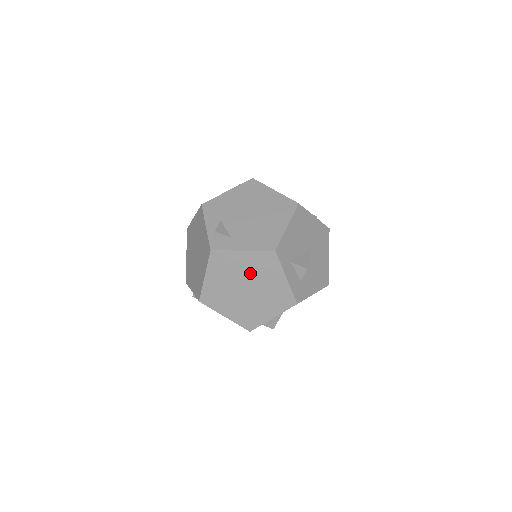
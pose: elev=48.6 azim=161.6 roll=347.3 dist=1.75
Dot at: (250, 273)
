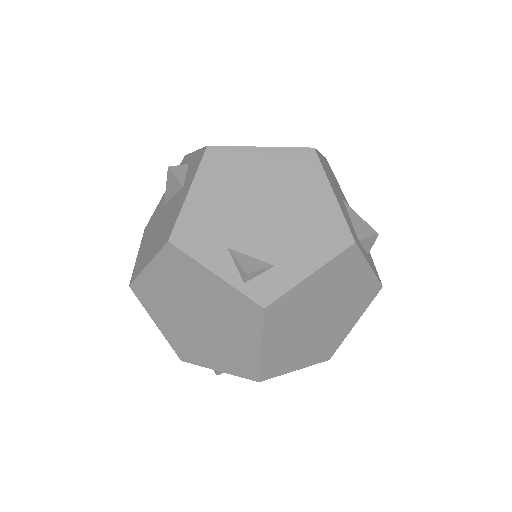
Dot at: (324, 295)
